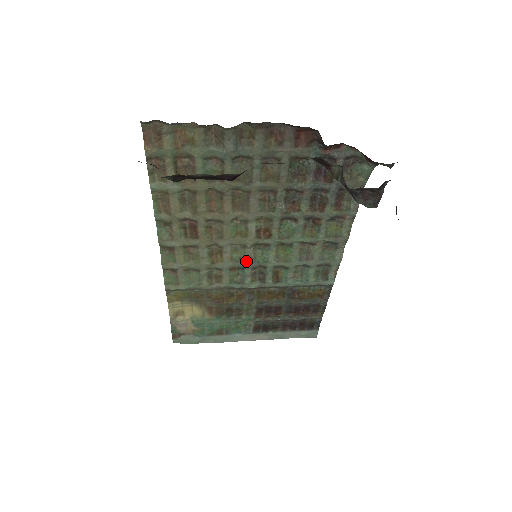
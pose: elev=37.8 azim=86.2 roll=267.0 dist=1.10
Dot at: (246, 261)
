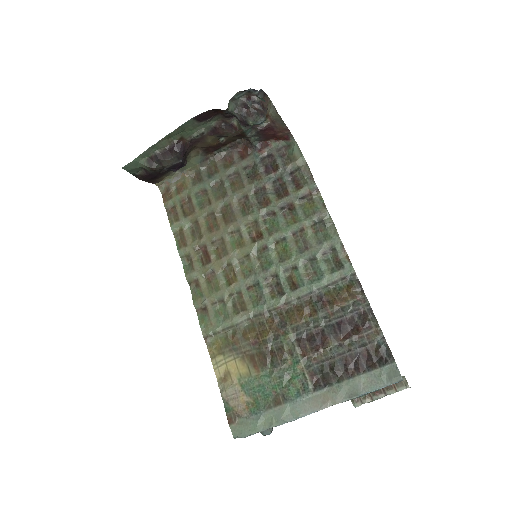
Dot at: (256, 273)
